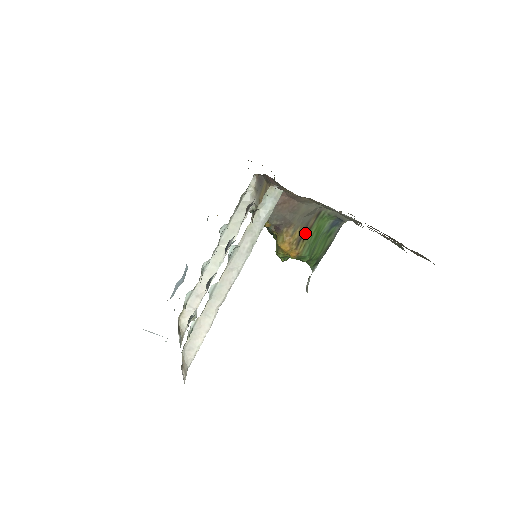
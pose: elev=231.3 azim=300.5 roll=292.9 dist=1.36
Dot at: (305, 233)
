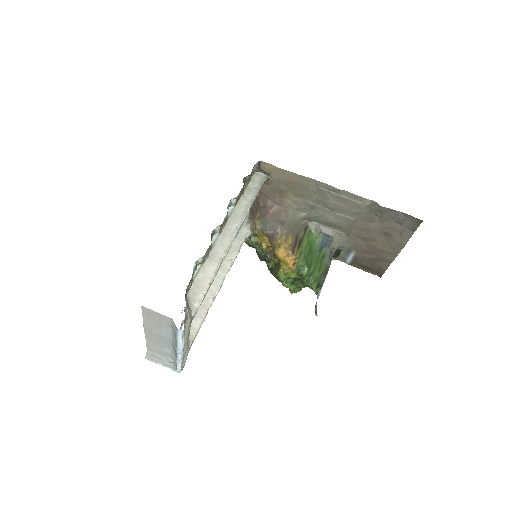
Dot at: (298, 242)
